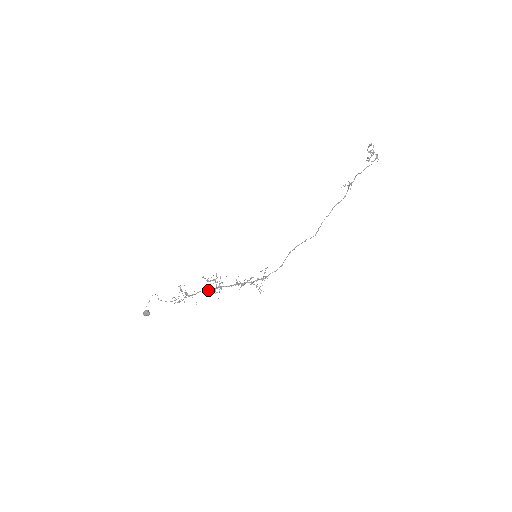
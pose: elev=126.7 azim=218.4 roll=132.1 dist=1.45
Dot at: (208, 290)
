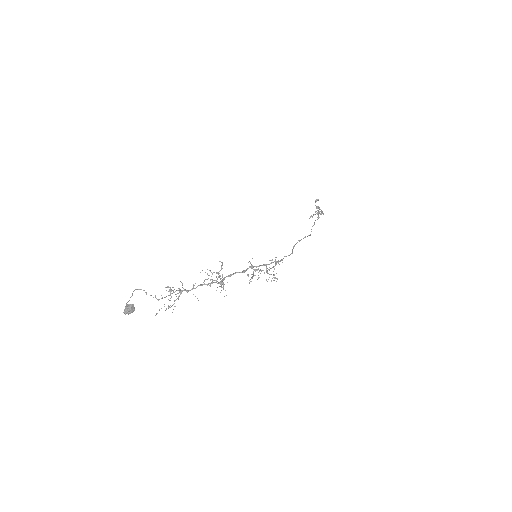
Dot at: (213, 282)
